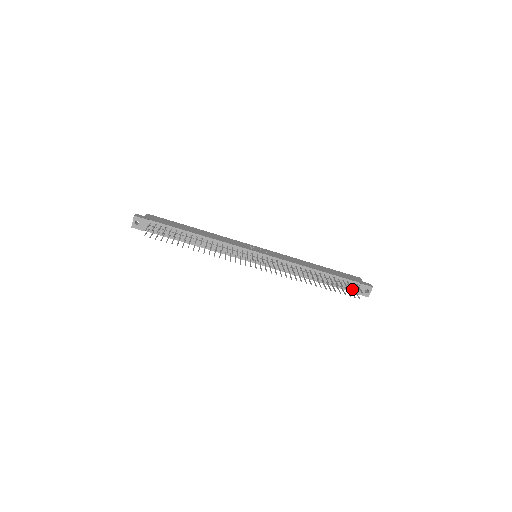
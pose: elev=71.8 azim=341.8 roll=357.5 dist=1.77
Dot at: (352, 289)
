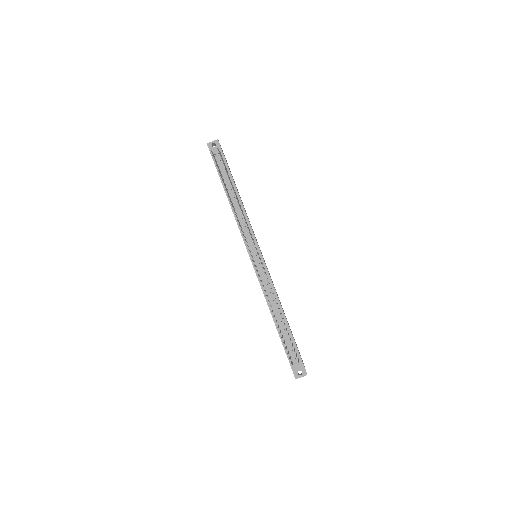
Dot at: occluded
